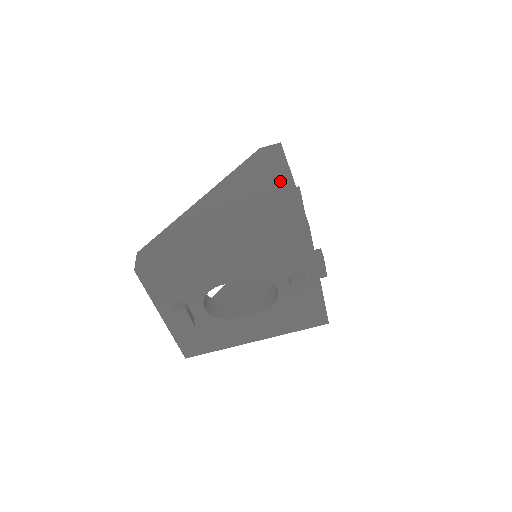
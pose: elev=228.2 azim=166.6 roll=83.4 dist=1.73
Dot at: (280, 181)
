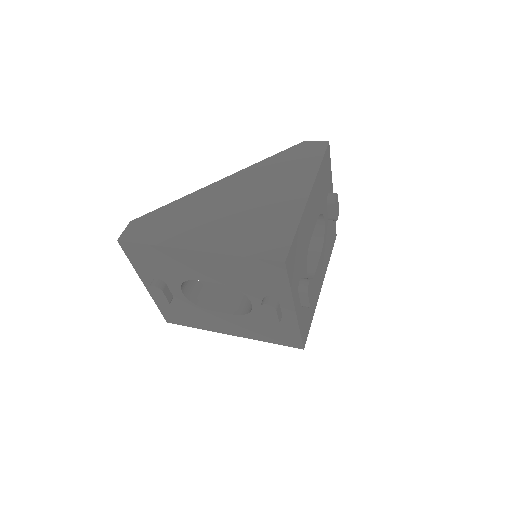
Dot at: (295, 193)
